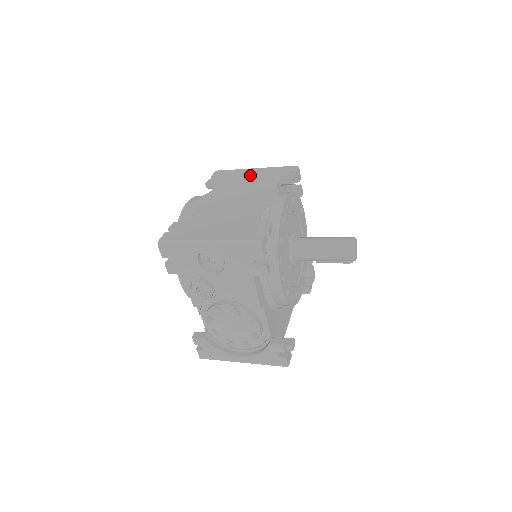
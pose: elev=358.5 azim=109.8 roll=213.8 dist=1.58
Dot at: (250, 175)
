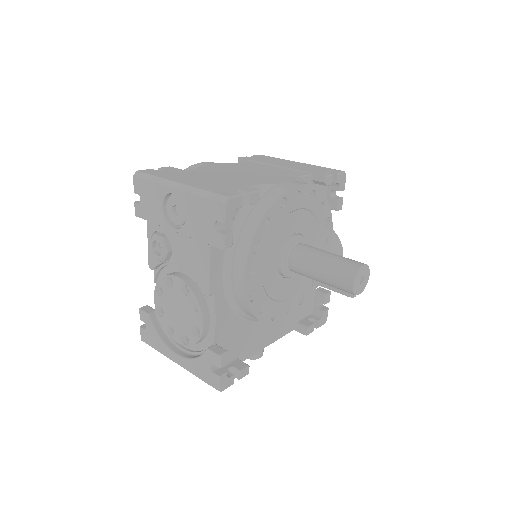
Dot at: (287, 164)
